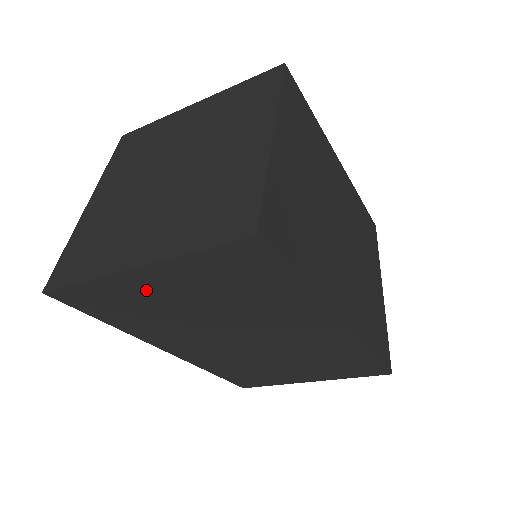
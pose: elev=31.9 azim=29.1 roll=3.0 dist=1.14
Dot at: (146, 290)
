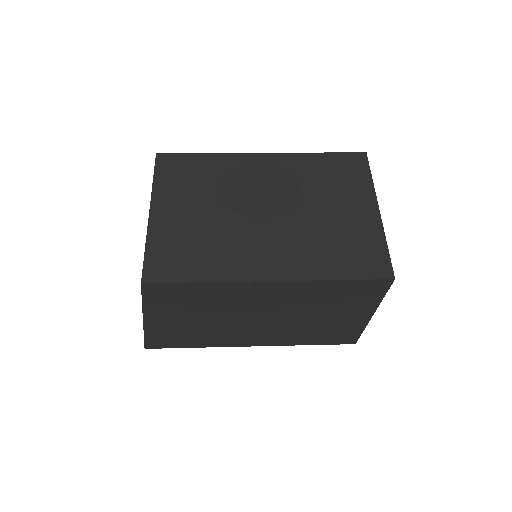
Dot at: occluded
